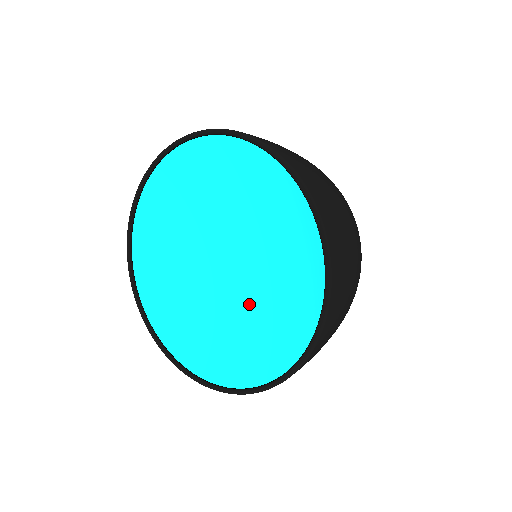
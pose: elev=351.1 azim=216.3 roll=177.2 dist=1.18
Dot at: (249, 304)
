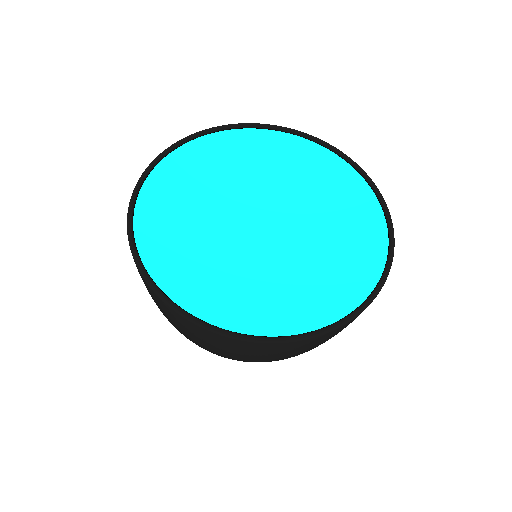
Dot at: (298, 259)
